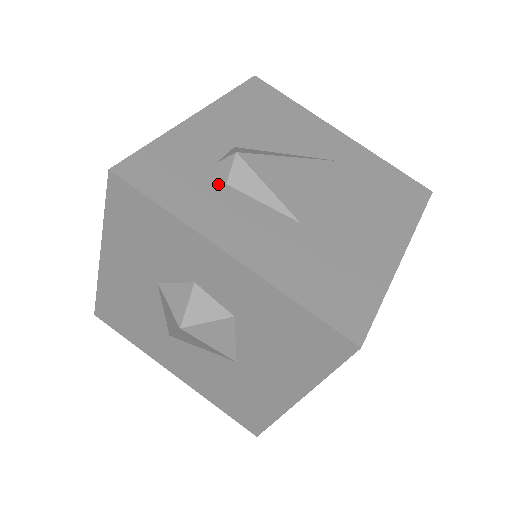
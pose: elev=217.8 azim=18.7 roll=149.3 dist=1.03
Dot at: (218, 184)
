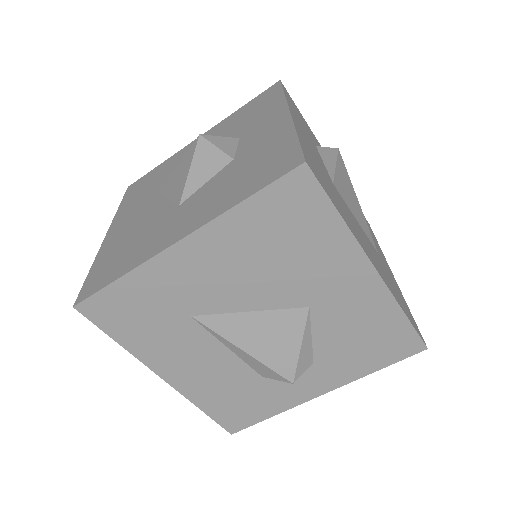
Dot at: (313, 140)
